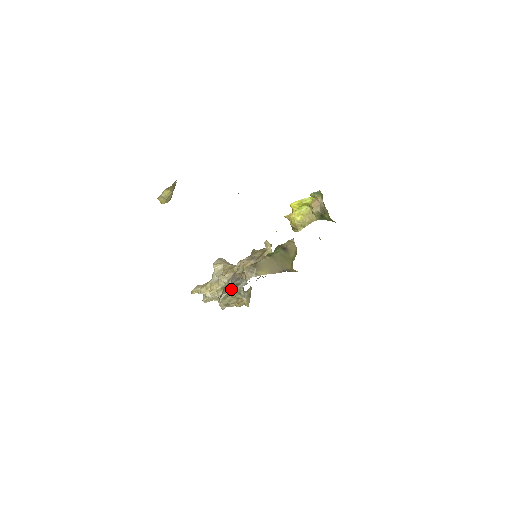
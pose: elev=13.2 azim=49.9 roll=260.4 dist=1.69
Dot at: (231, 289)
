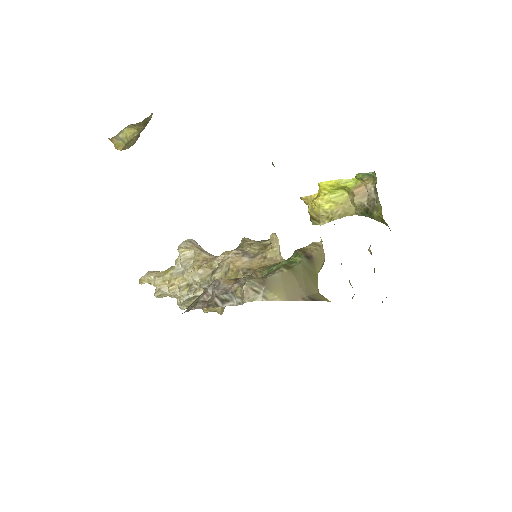
Dot at: (212, 305)
